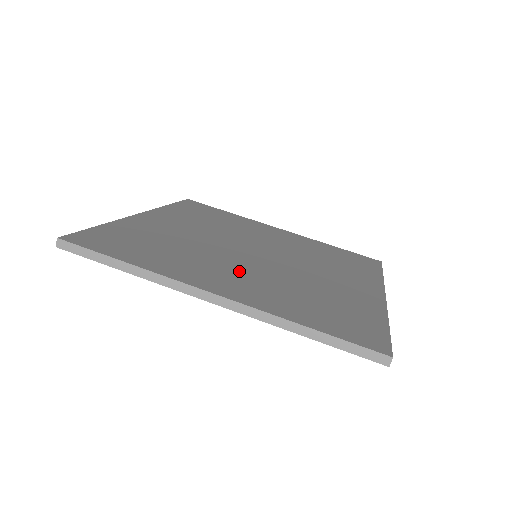
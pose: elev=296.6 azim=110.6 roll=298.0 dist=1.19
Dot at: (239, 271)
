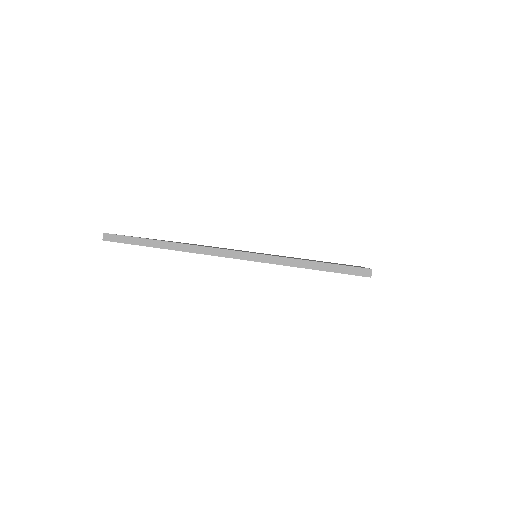
Dot at: occluded
